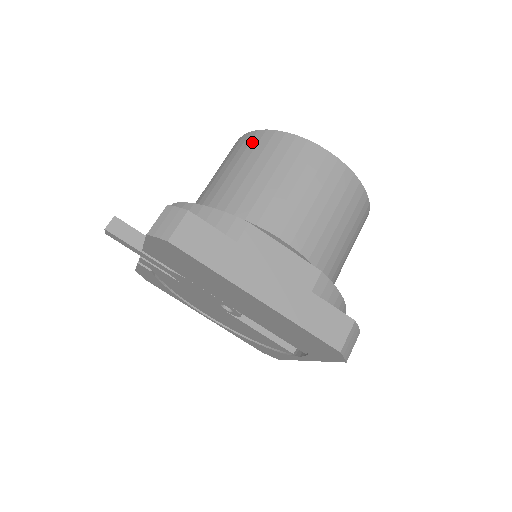
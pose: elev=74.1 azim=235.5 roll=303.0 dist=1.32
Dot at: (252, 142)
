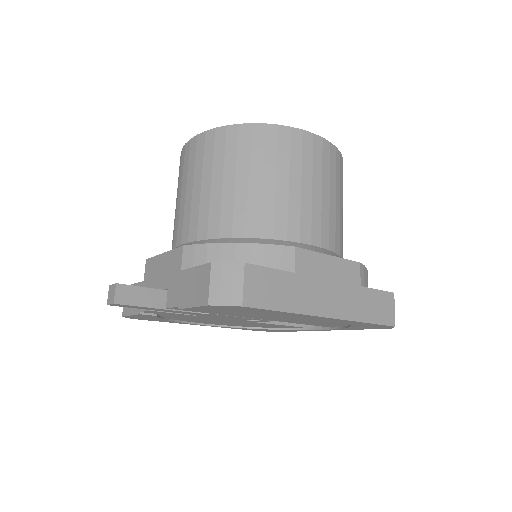
Dot at: (229, 143)
